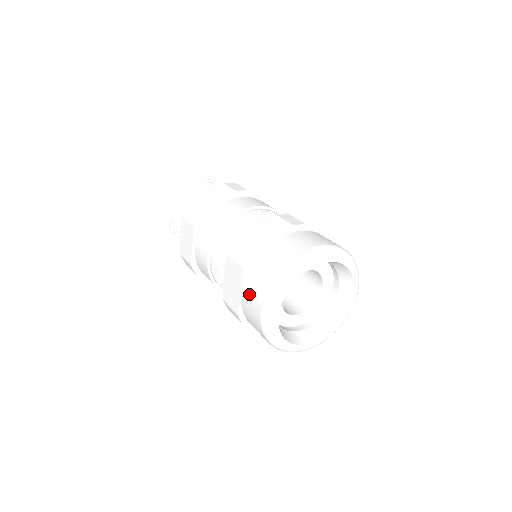
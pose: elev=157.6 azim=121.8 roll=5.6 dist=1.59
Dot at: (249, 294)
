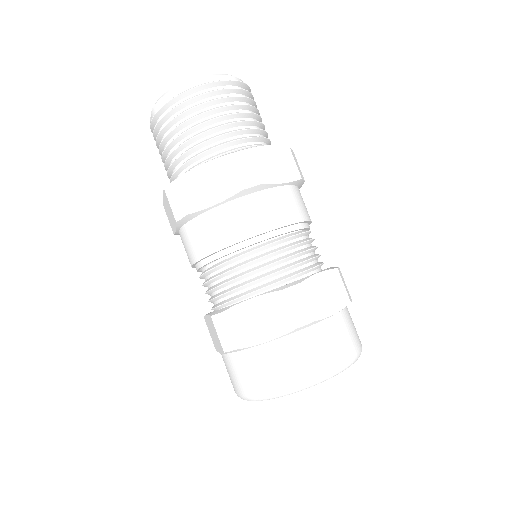
Dot at: (227, 368)
